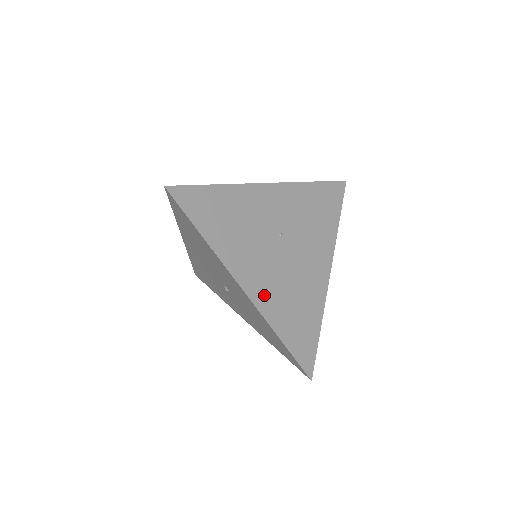
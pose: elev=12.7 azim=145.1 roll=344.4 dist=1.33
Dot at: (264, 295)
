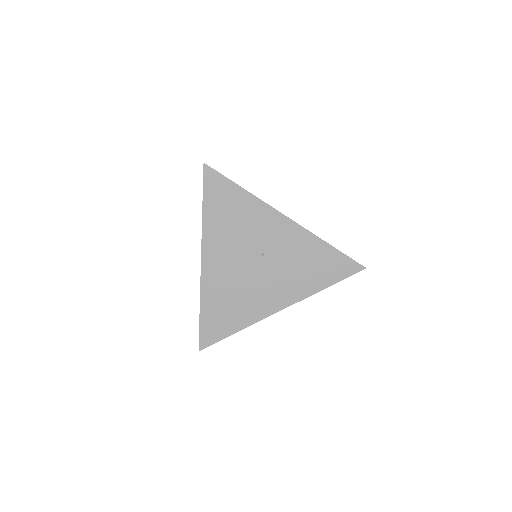
Dot at: (213, 276)
